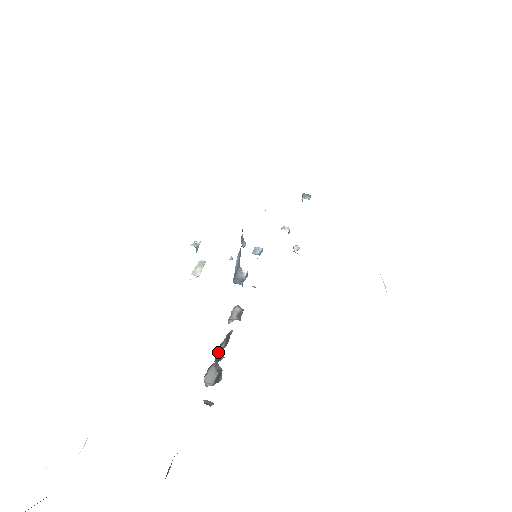
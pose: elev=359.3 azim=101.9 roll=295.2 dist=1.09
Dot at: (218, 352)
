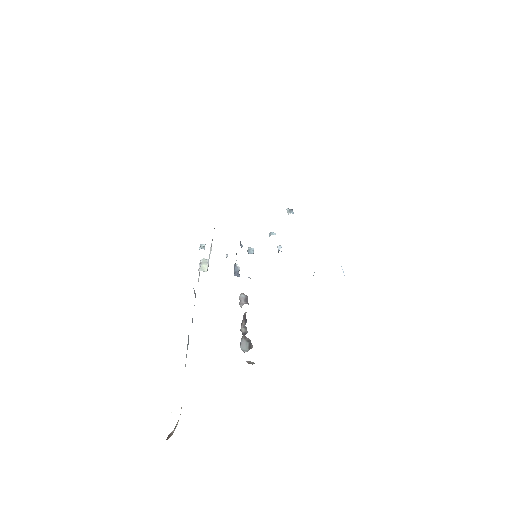
Dot at: (242, 328)
